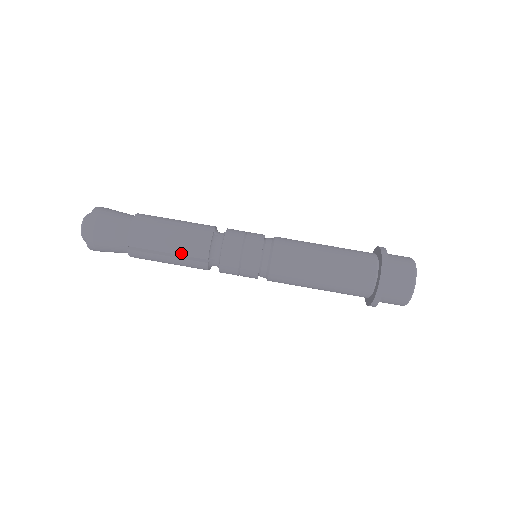
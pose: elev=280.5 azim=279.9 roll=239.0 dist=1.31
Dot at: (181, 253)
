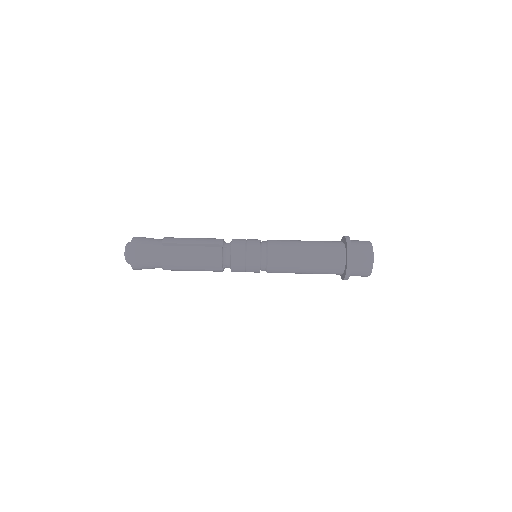
Dot at: (202, 267)
